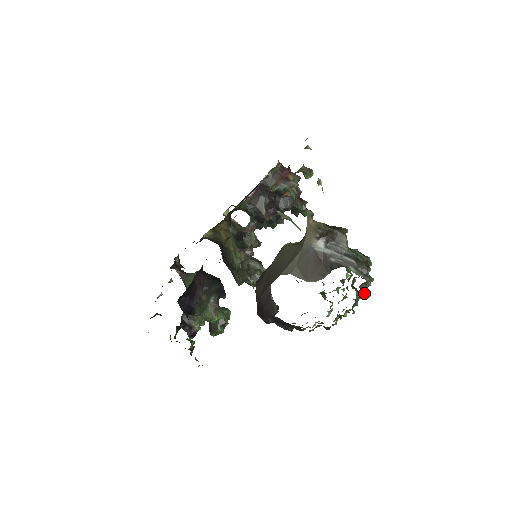
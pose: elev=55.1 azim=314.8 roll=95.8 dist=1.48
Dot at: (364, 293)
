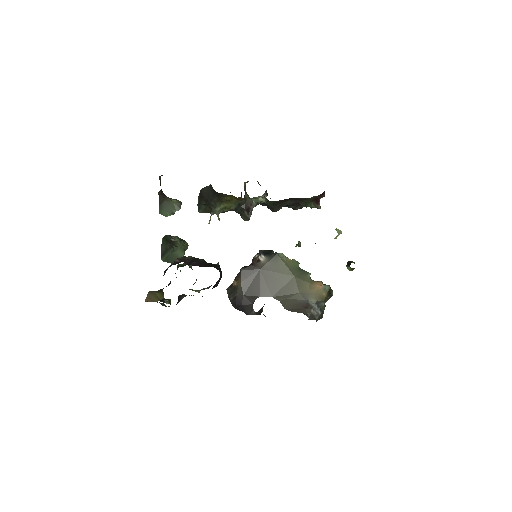
Dot at: occluded
